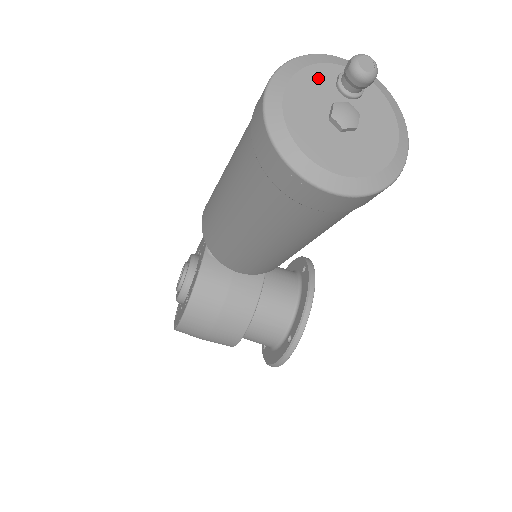
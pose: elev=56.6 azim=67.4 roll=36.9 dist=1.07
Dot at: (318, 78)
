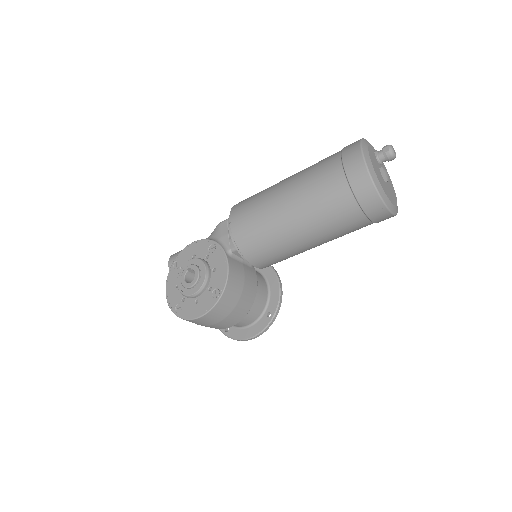
Dot at: (372, 153)
